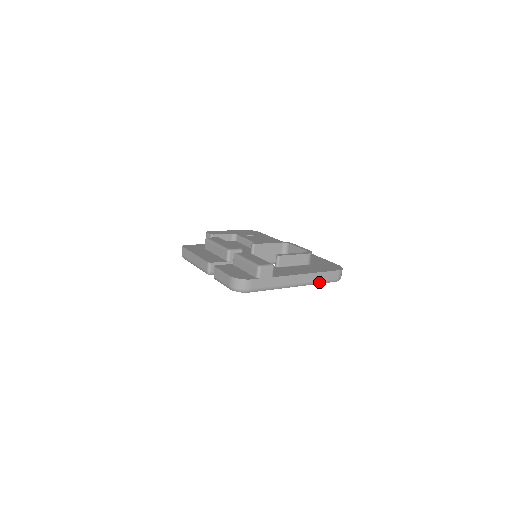
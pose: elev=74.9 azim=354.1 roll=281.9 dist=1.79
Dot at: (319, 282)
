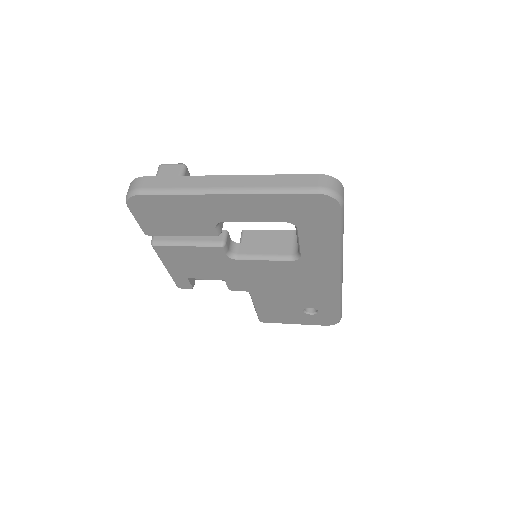
Dot at: (275, 190)
